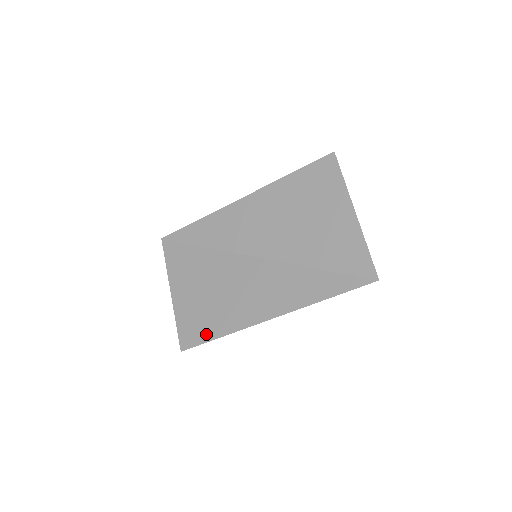
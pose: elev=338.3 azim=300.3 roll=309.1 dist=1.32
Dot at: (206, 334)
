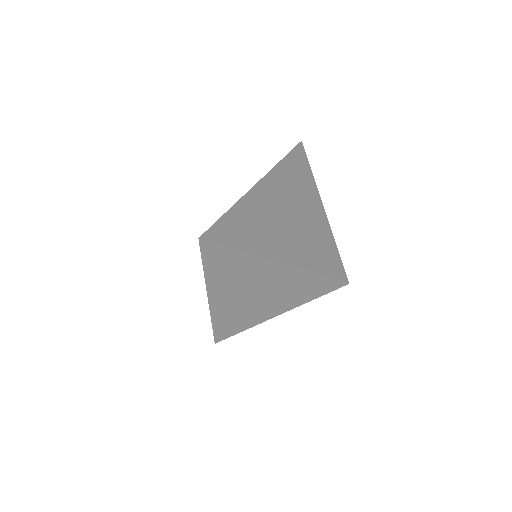
Dot at: (229, 329)
